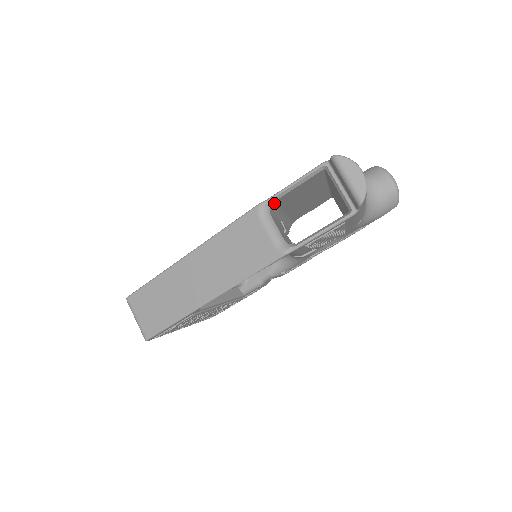
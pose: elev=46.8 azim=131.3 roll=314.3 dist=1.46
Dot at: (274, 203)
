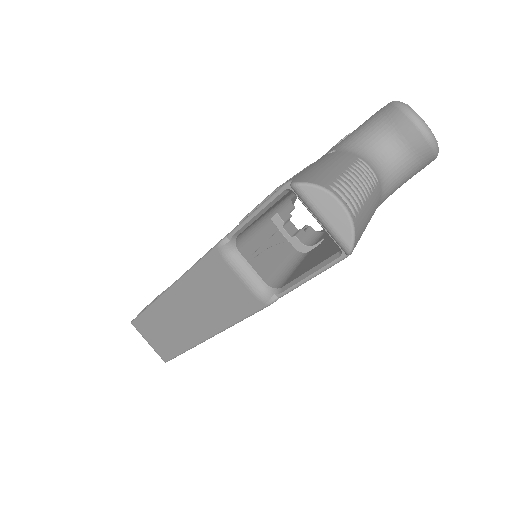
Dot at: (240, 233)
